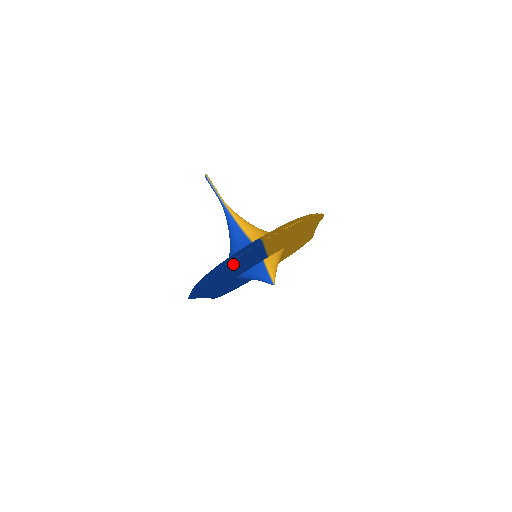
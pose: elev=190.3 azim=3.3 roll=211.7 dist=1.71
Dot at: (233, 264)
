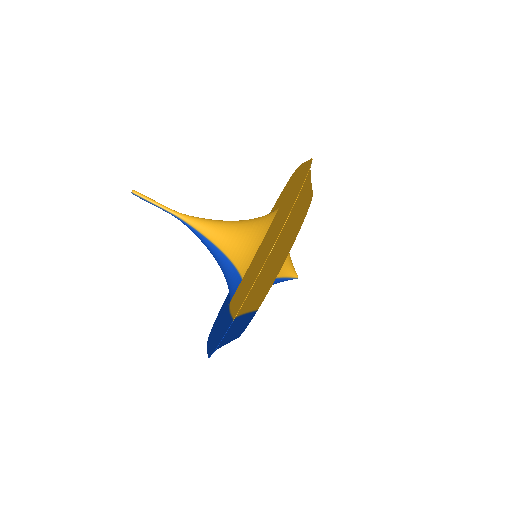
Dot at: (222, 343)
